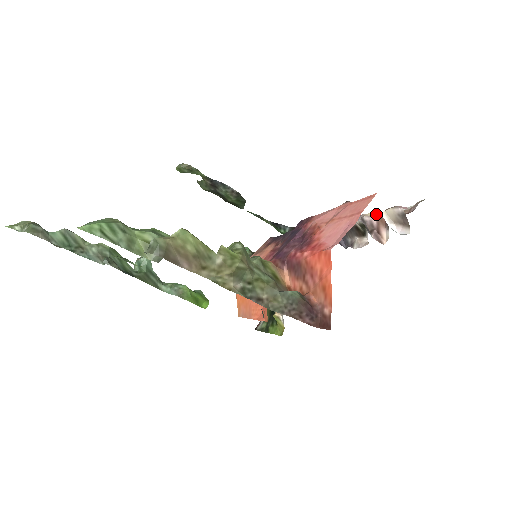
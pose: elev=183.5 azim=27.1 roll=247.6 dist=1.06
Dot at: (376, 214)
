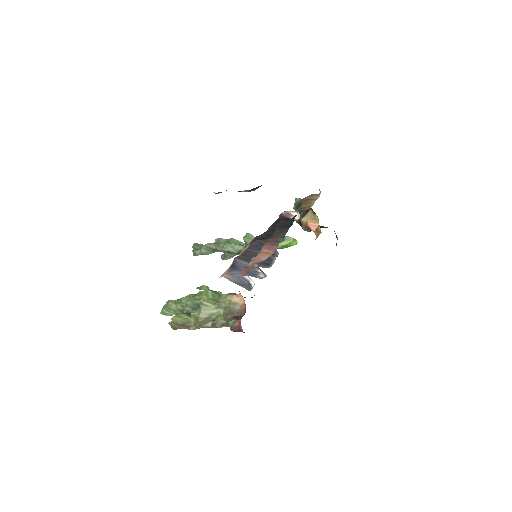
Dot at: occluded
